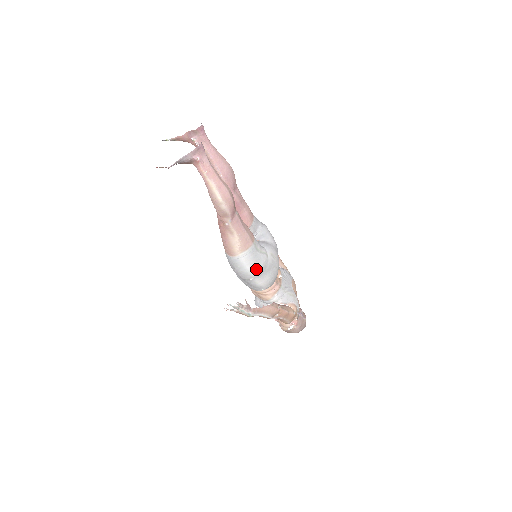
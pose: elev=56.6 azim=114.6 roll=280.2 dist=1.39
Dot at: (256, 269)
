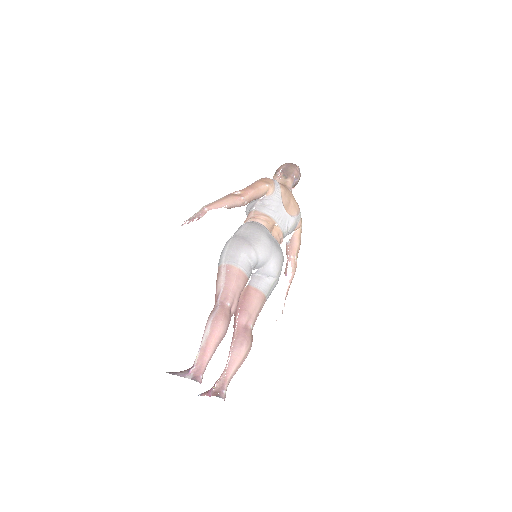
Dot at: occluded
